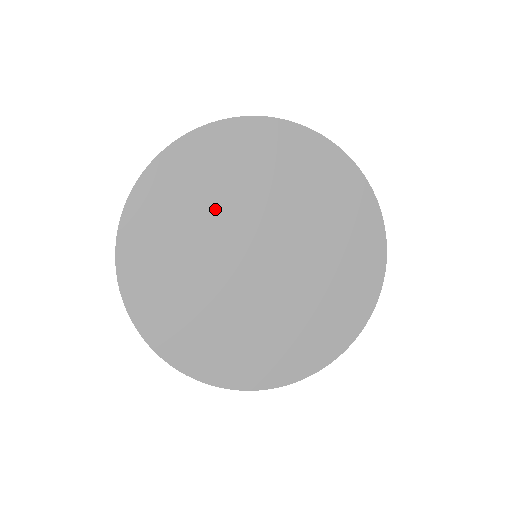
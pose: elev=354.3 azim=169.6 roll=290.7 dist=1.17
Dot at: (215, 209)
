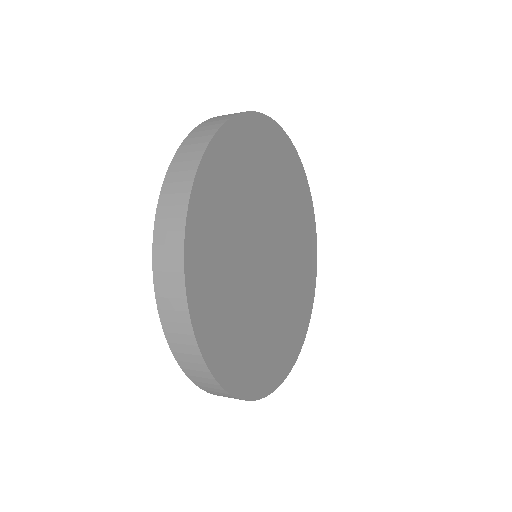
Dot at: (238, 232)
